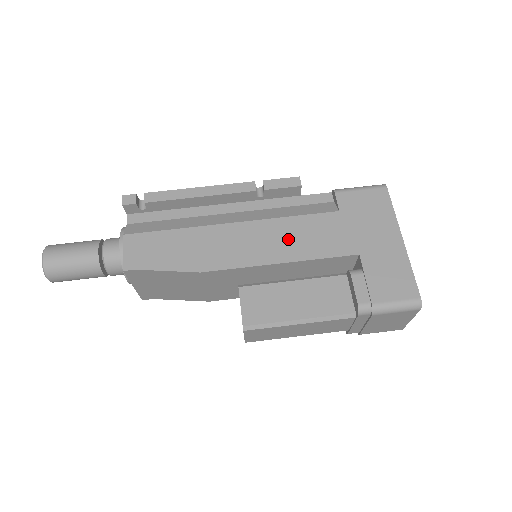
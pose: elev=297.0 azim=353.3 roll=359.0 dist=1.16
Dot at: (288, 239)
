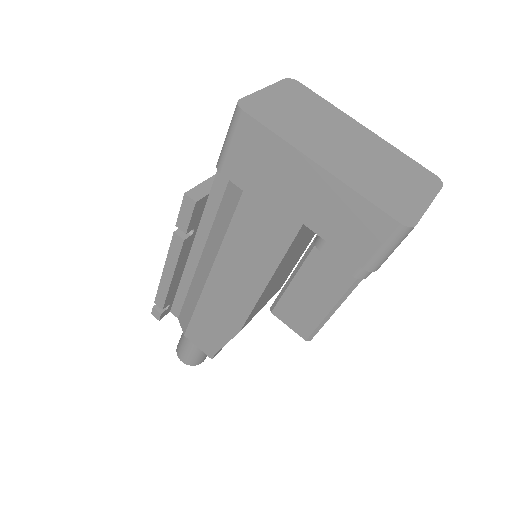
Dot at: (247, 259)
